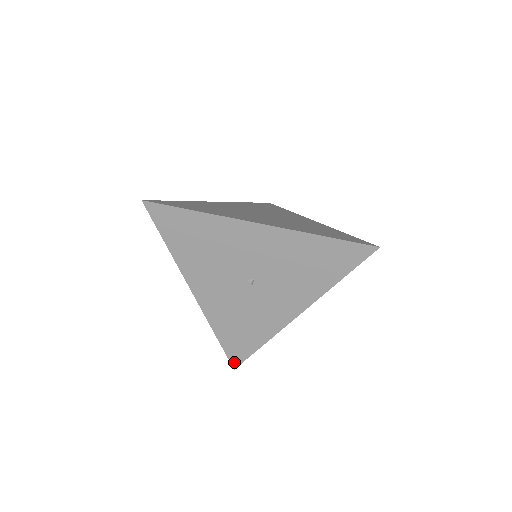
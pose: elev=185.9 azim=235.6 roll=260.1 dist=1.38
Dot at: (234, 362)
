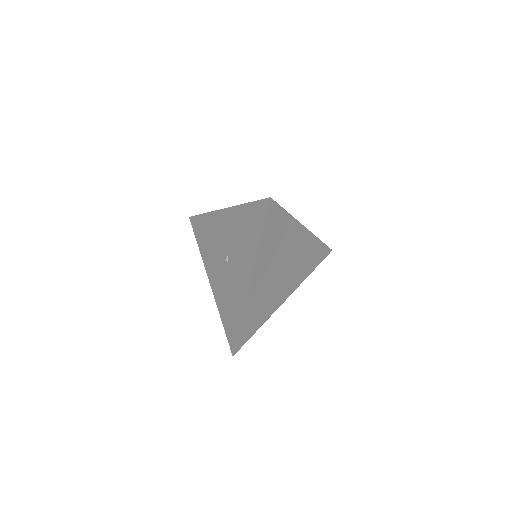
Dot at: (232, 347)
